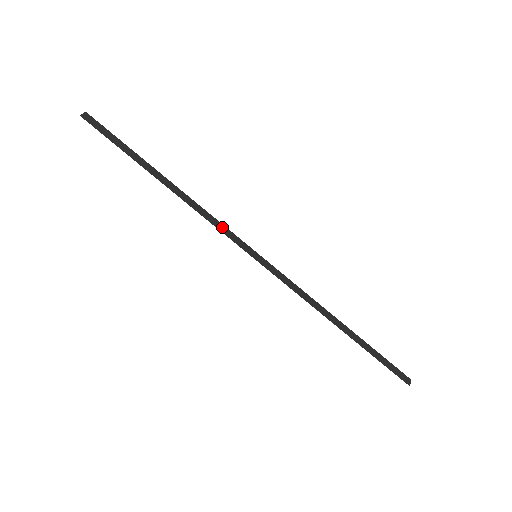
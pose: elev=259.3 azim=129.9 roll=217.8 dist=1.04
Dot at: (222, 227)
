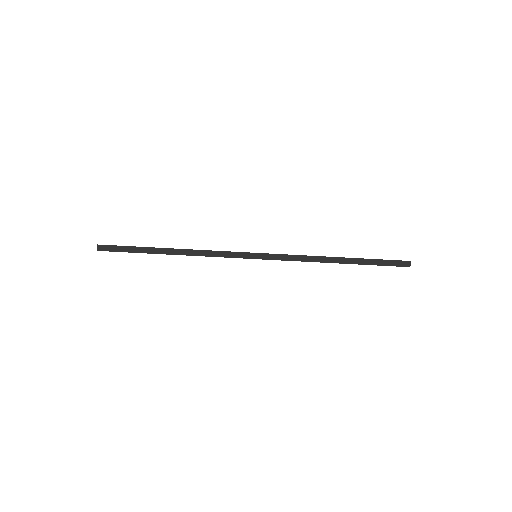
Dot at: (223, 253)
